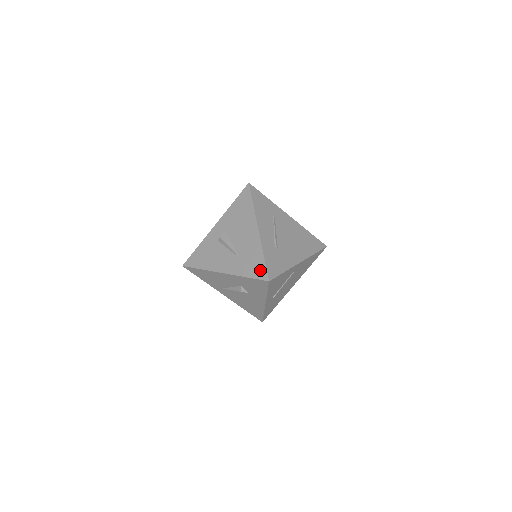
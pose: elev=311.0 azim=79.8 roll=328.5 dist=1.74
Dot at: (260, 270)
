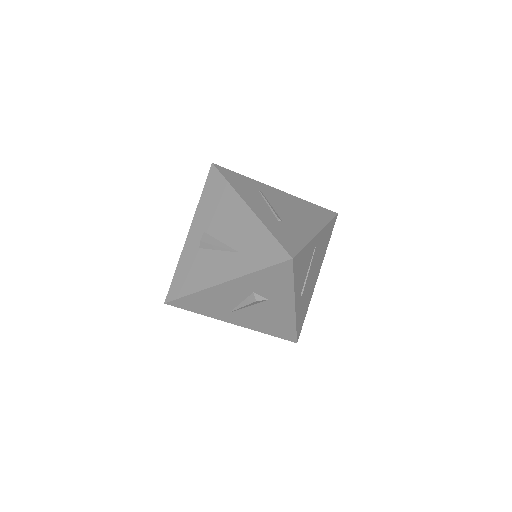
Dot at: (273, 252)
